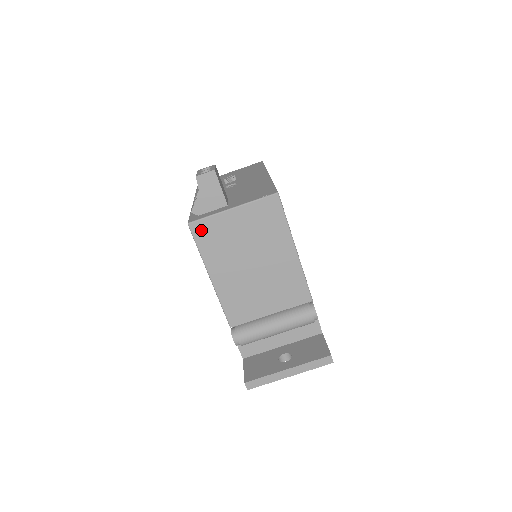
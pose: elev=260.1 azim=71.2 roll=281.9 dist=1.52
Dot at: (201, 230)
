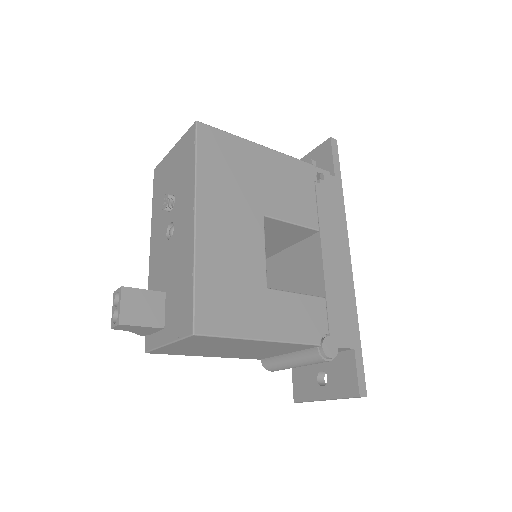
Dot at: (160, 352)
